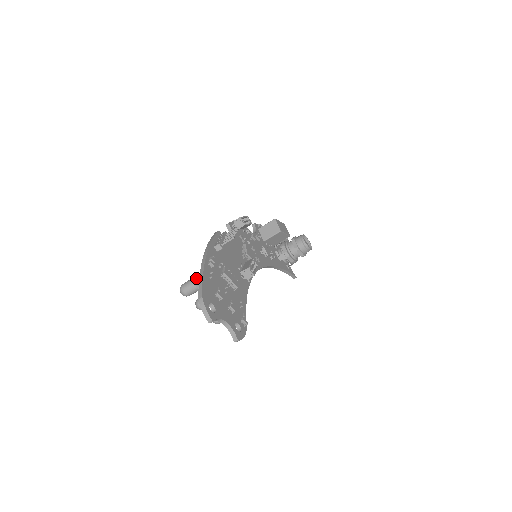
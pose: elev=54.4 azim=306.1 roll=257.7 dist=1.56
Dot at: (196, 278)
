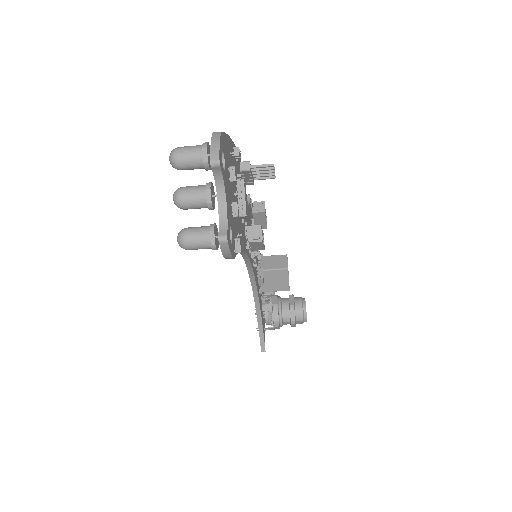
Dot at: (208, 146)
